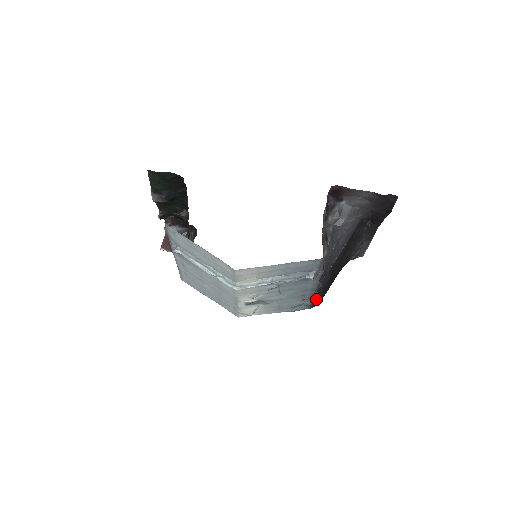
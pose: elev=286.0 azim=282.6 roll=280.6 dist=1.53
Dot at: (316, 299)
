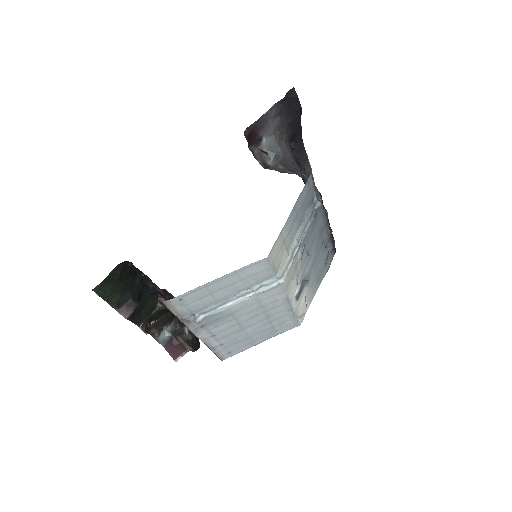
Dot at: (331, 238)
